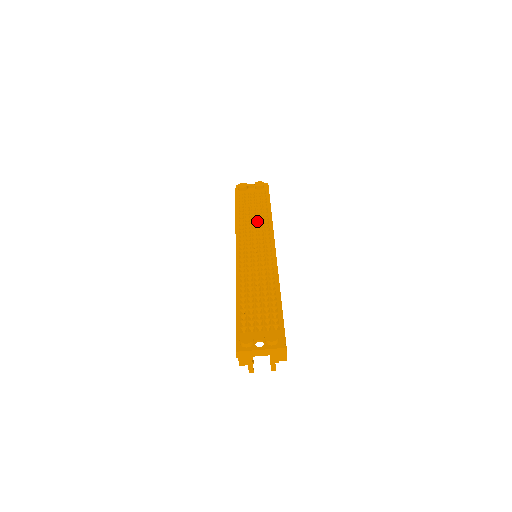
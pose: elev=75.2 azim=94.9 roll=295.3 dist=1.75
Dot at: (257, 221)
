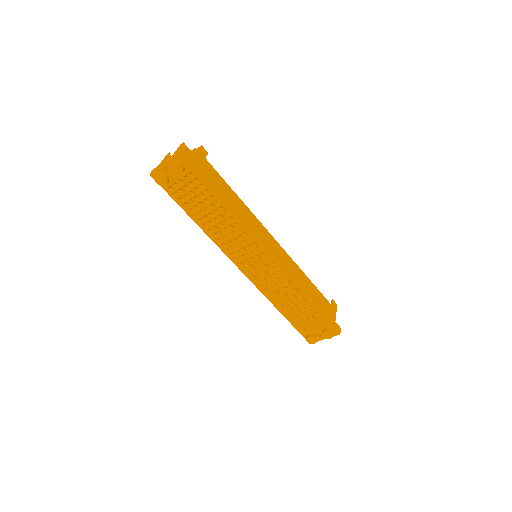
Dot at: (226, 227)
